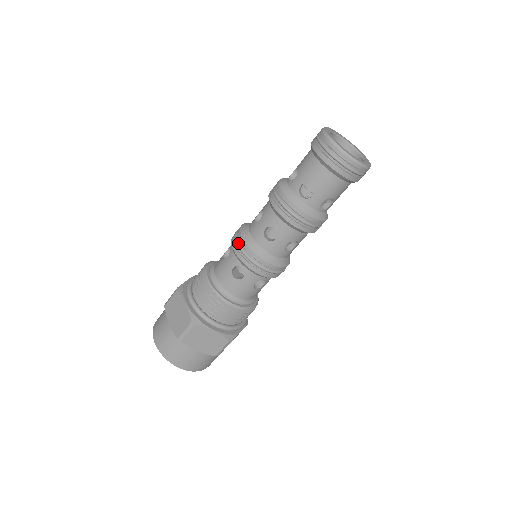
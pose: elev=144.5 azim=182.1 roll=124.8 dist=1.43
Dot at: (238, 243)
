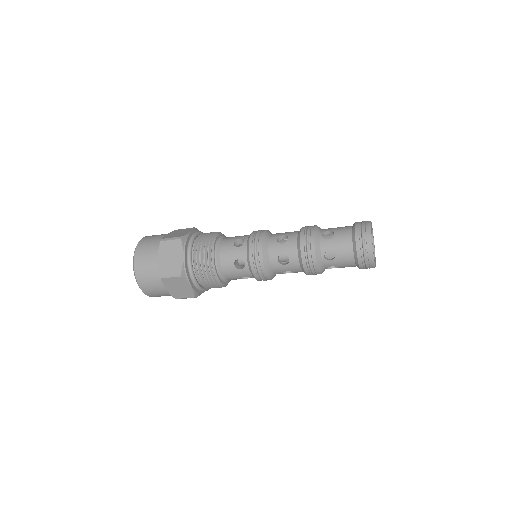
Dot at: (260, 230)
